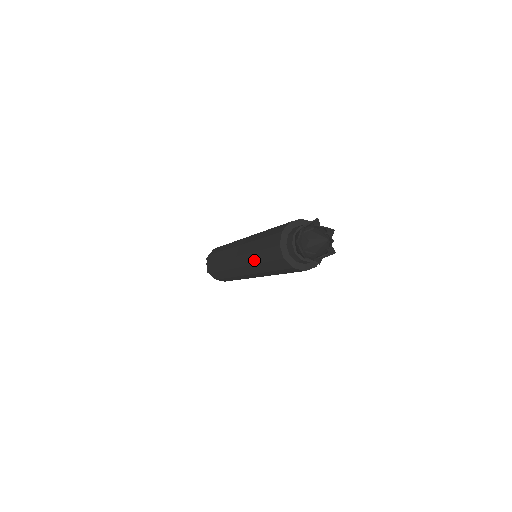
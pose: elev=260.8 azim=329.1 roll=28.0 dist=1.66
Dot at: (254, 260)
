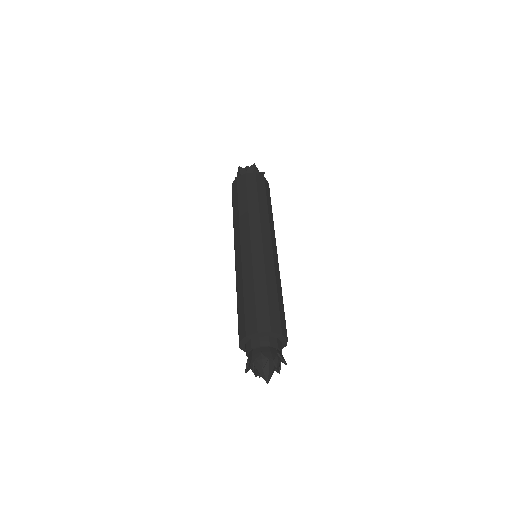
Dot at: occluded
